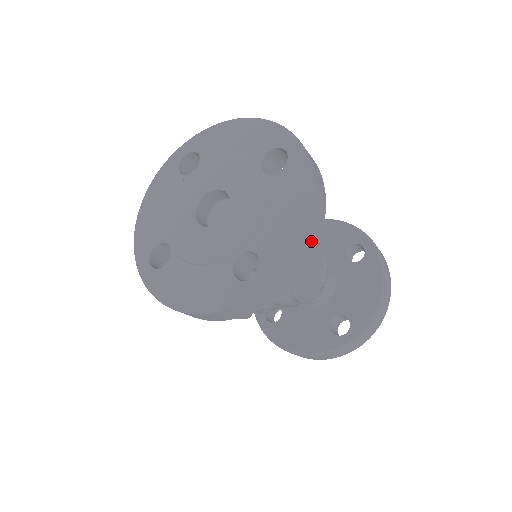
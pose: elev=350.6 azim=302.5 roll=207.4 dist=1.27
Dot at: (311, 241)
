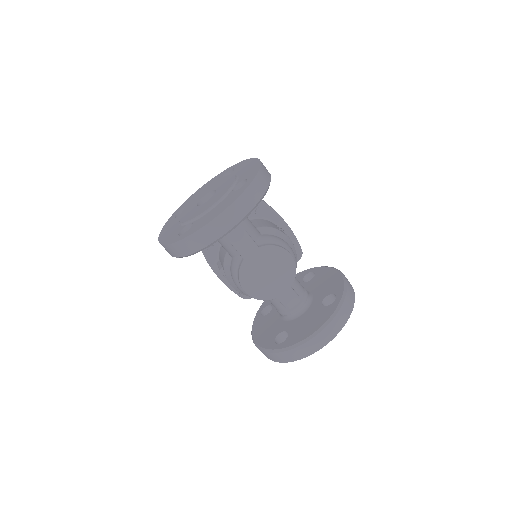
Dot at: (213, 232)
